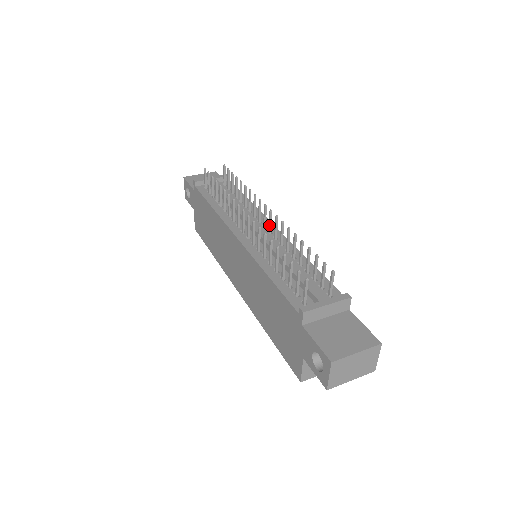
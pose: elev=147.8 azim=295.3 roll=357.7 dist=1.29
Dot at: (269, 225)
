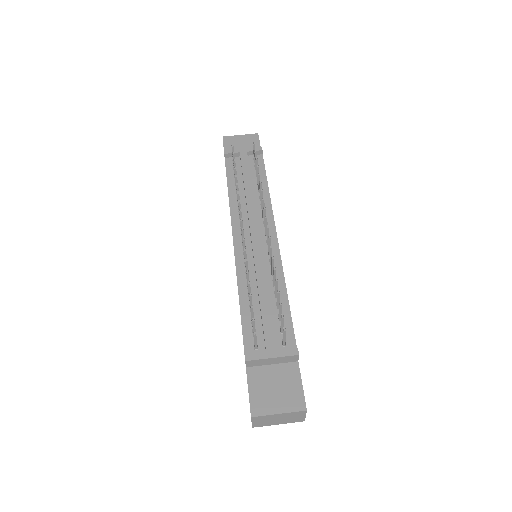
Dot at: occluded
